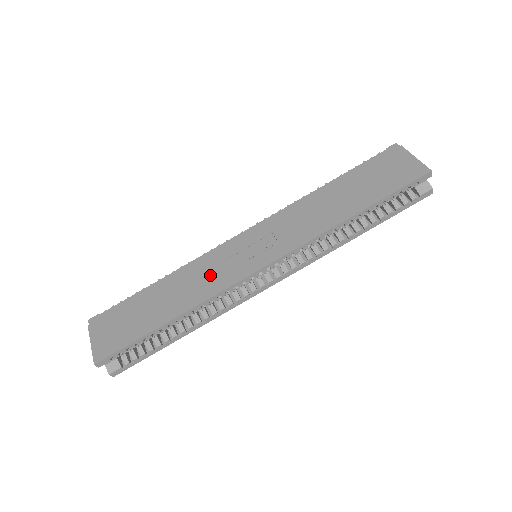
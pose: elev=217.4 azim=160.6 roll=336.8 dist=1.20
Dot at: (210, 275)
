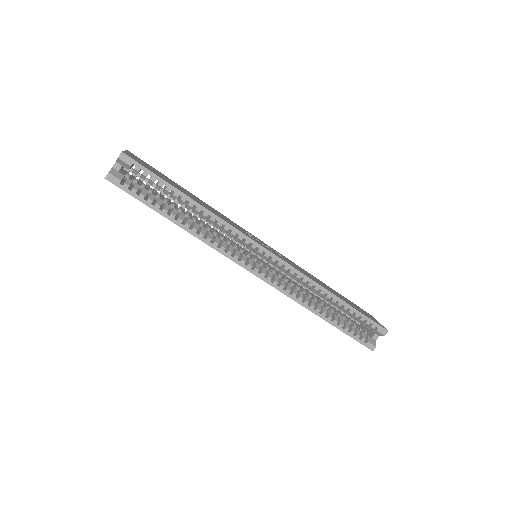
Dot at: occluded
